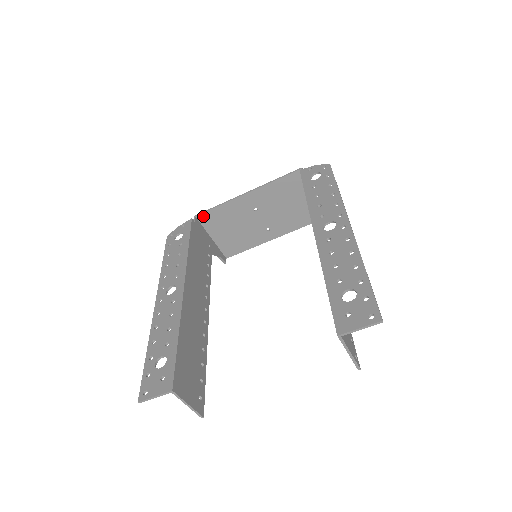
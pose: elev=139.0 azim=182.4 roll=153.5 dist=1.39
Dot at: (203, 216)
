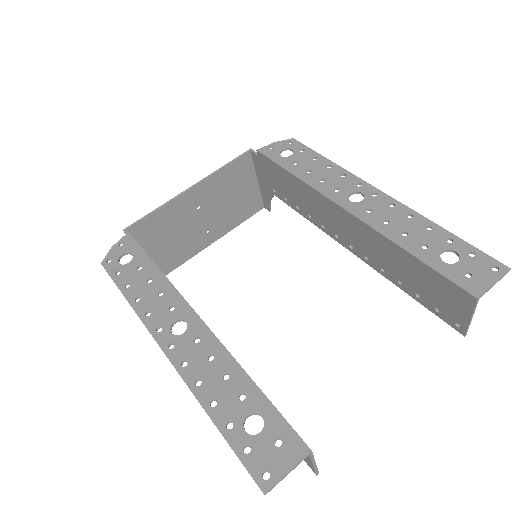
Dot at: (136, 228)
